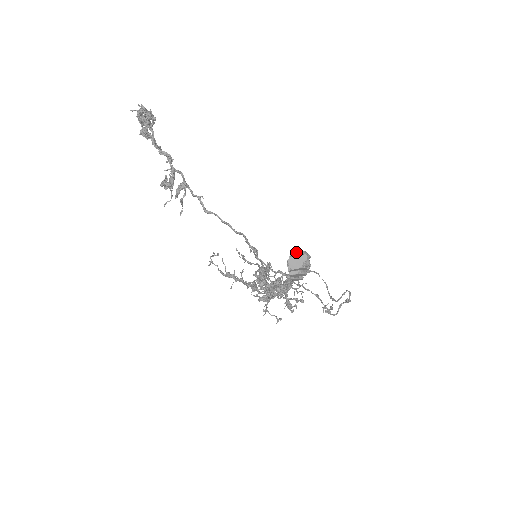
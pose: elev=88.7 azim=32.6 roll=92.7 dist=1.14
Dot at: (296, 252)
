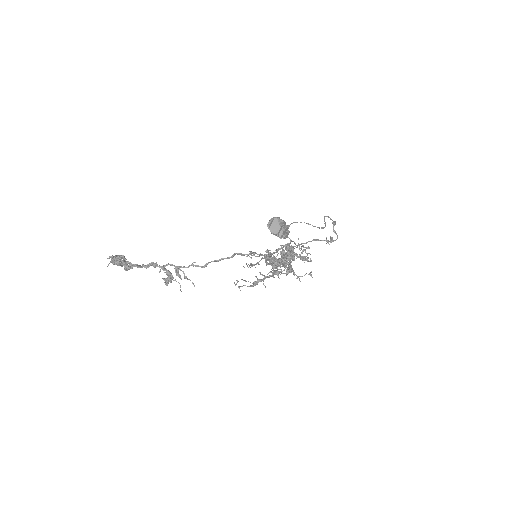
Dot at: (268, 223)
